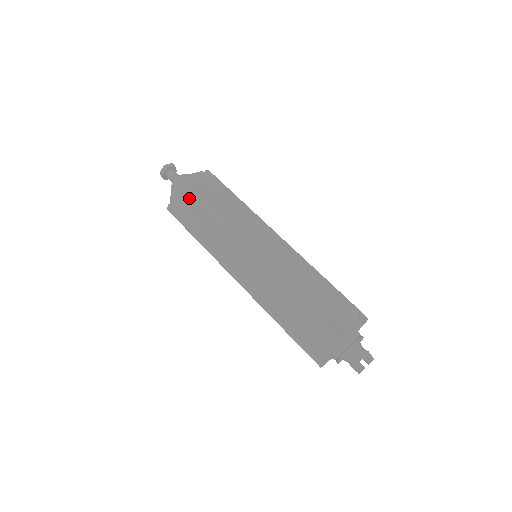
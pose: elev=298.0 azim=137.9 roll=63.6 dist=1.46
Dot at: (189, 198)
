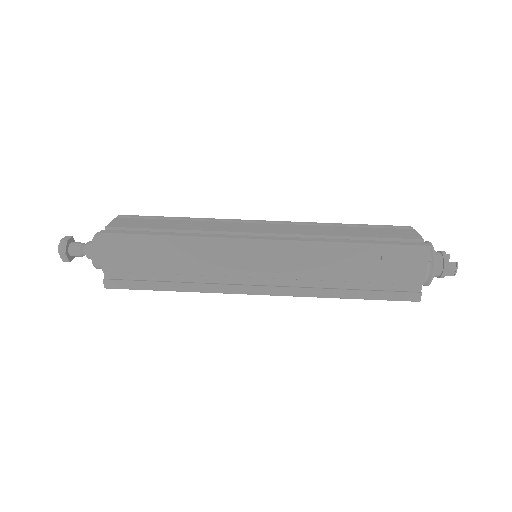
Dot at: (135, 243)
